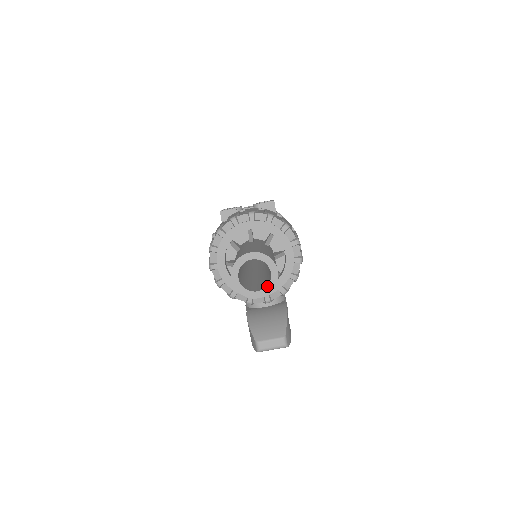
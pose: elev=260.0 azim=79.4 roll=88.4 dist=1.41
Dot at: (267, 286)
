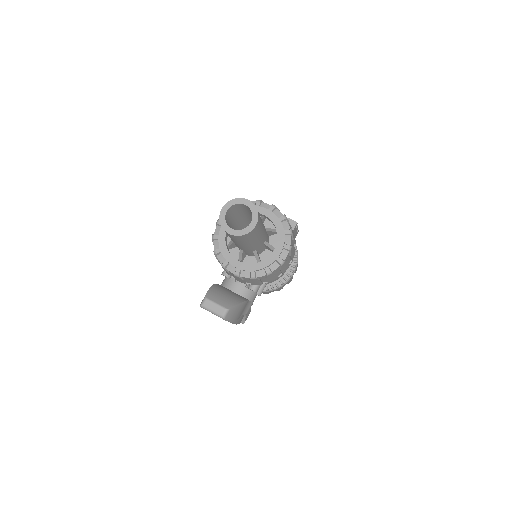
Dot at: (241, 230)
